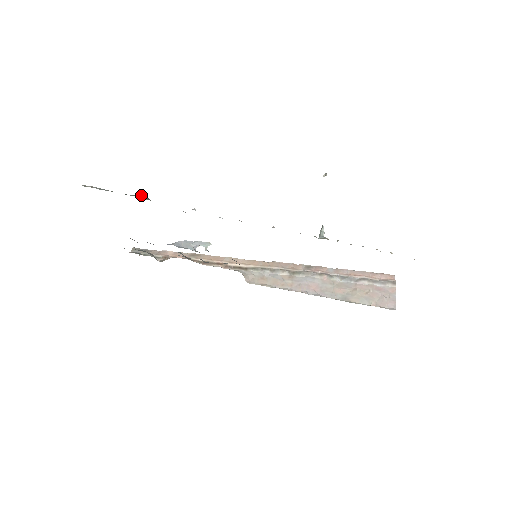
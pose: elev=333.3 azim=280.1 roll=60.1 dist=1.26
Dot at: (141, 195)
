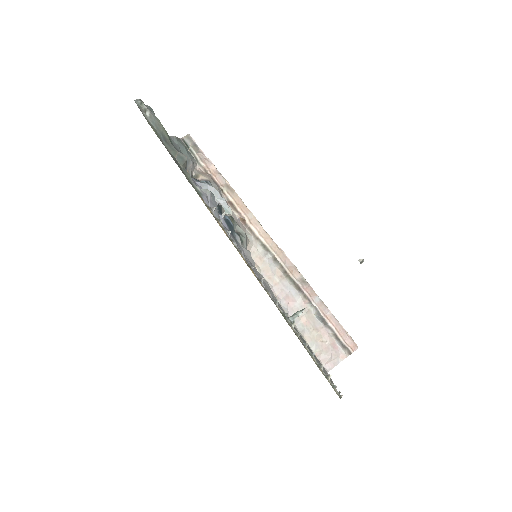
Dot at: (181, 156)
